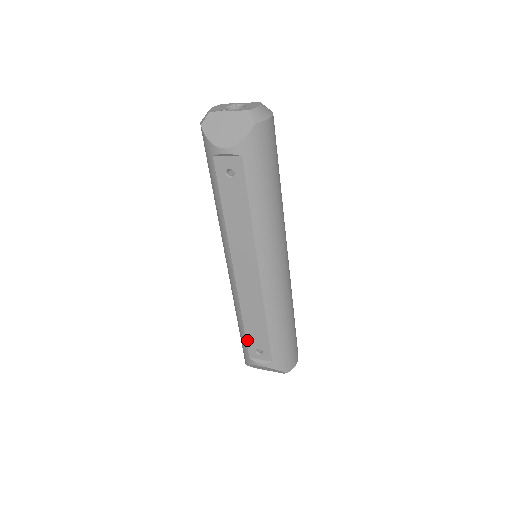
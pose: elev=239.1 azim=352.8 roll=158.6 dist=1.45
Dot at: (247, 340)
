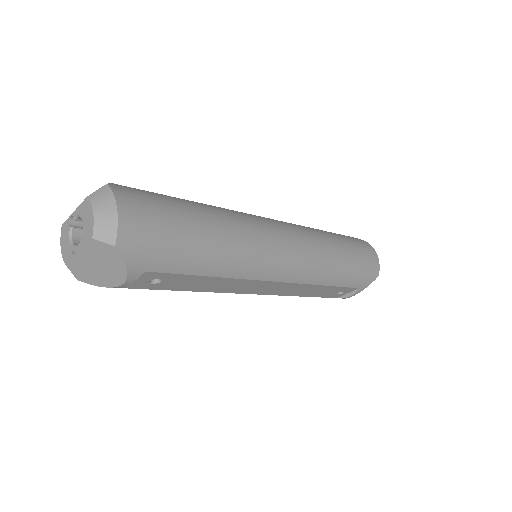
Dot at: (322, 297)
